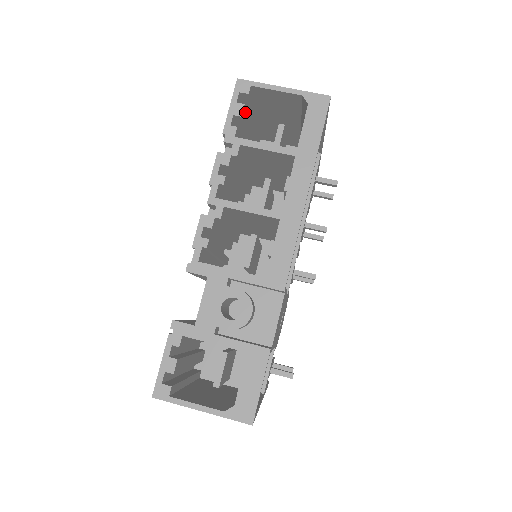
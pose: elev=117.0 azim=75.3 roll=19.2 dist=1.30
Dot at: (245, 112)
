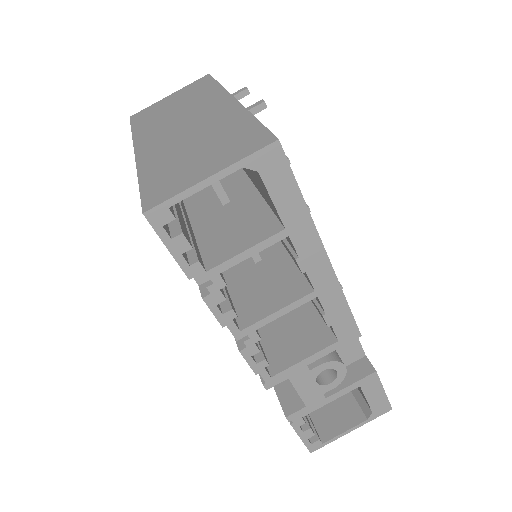
Dot at: (181, 227)
